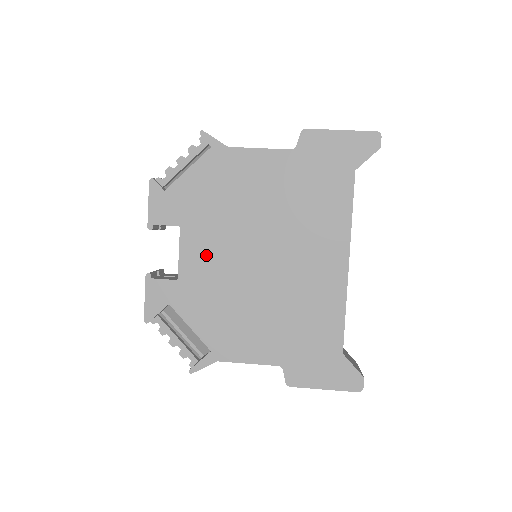
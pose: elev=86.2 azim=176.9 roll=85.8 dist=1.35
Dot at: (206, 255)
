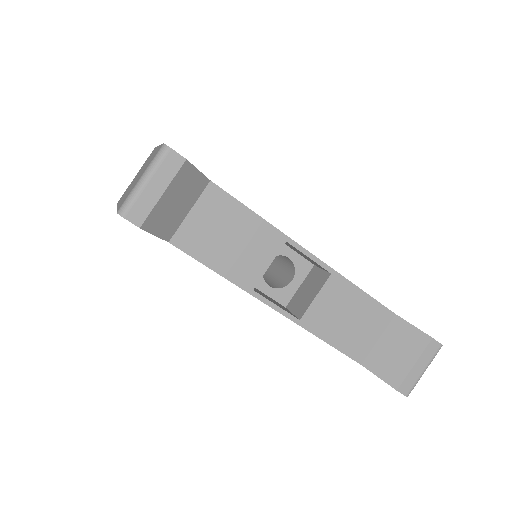
Dot at: occluded
